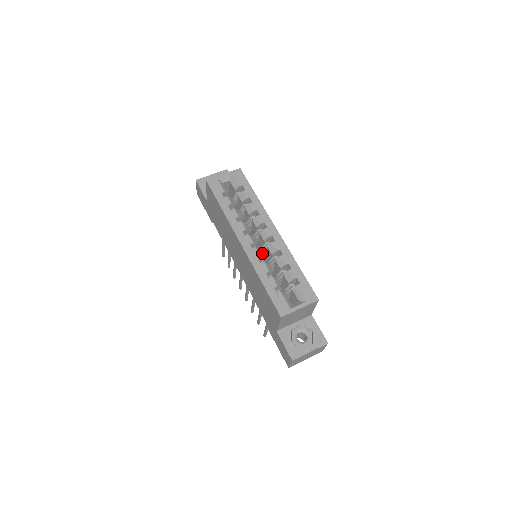
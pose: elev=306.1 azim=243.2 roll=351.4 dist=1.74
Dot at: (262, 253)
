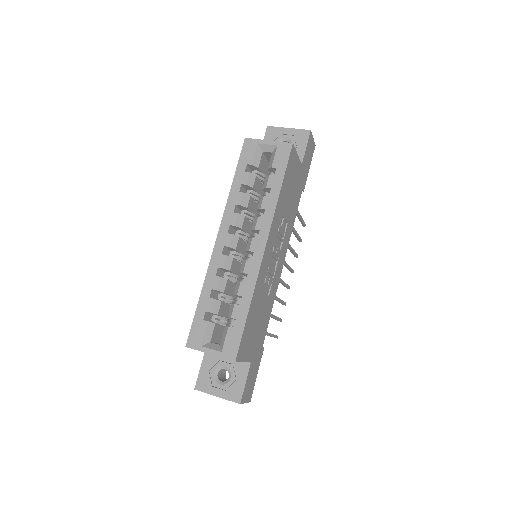
Dot at: (231, 264)
